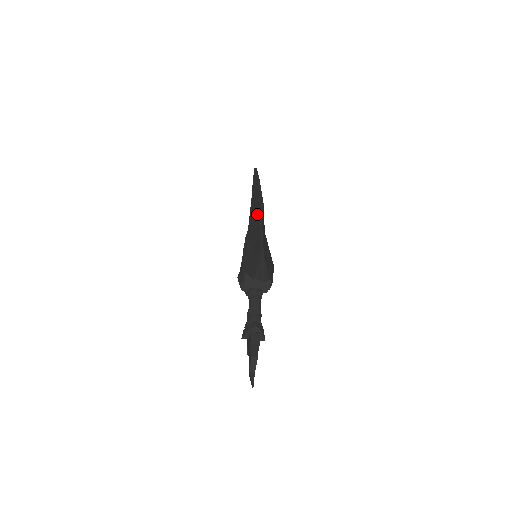
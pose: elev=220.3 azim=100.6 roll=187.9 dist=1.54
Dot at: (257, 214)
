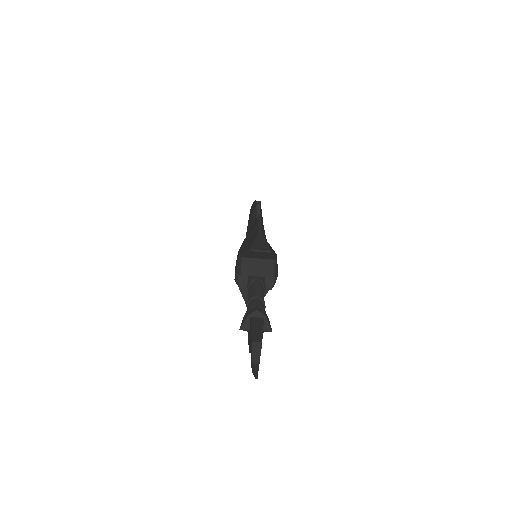
Dot at: (254, 215)
